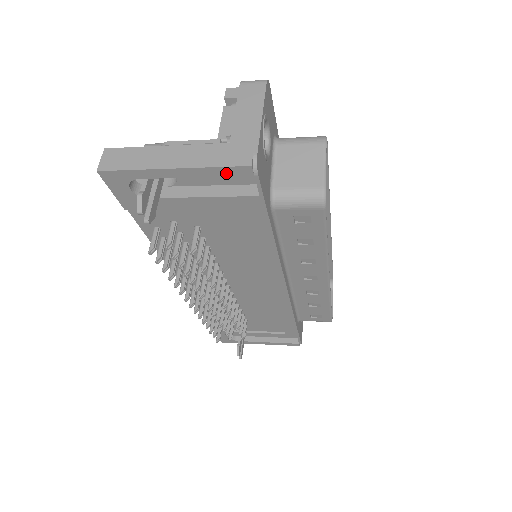
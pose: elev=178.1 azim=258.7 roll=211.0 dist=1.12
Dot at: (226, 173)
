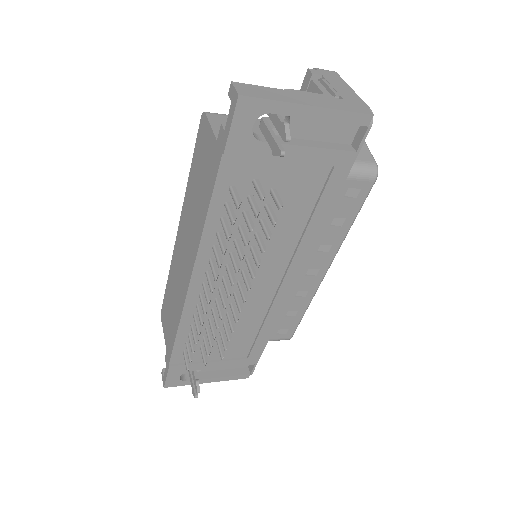
Dot at: (350, 120)
